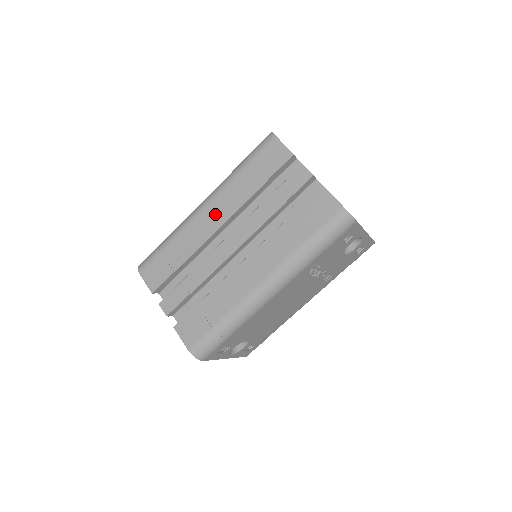
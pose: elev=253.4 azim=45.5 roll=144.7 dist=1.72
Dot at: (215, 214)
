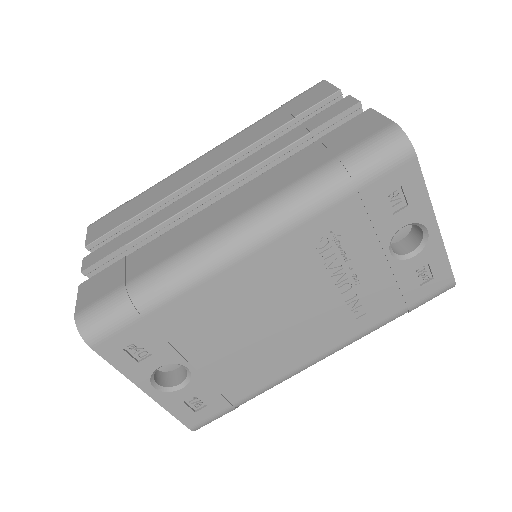
Dot at: (211, 159)
